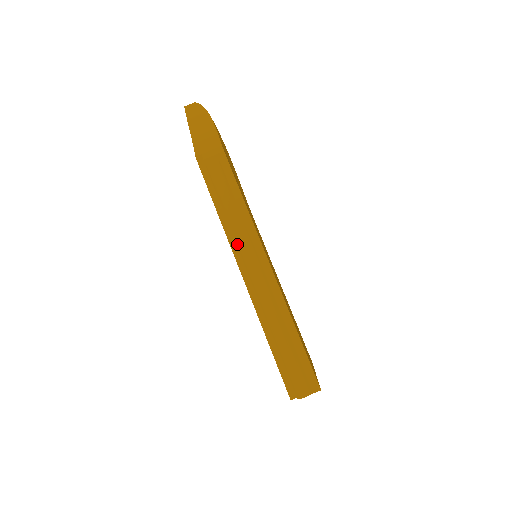
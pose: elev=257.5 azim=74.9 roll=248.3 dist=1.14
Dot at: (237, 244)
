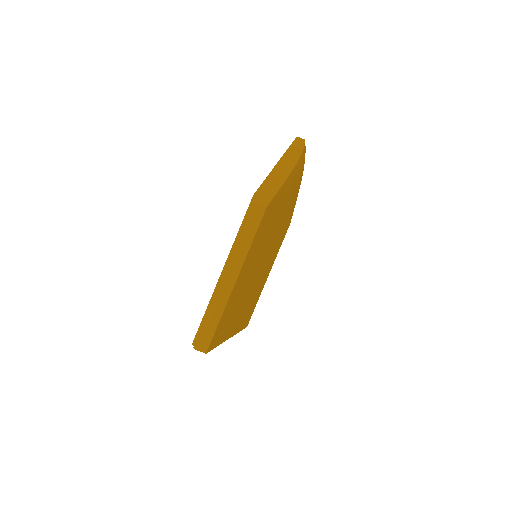
Dot at: (231, 258)
